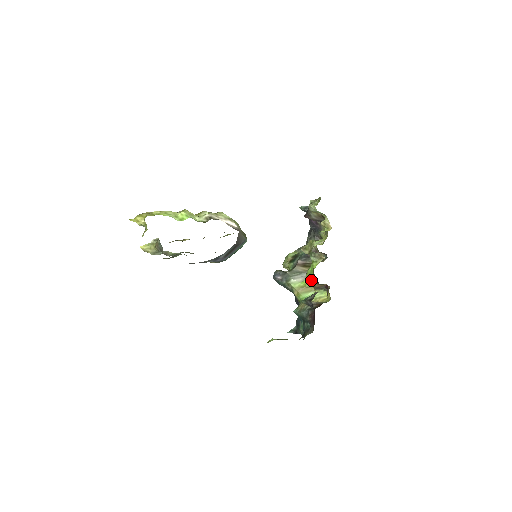
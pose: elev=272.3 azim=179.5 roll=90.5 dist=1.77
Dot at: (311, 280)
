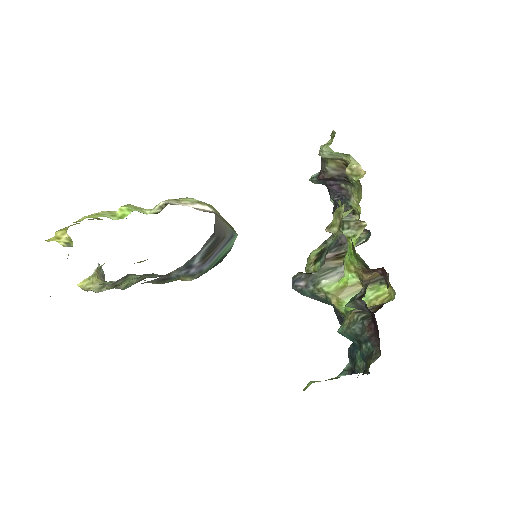
Dot at: (354, 271)
